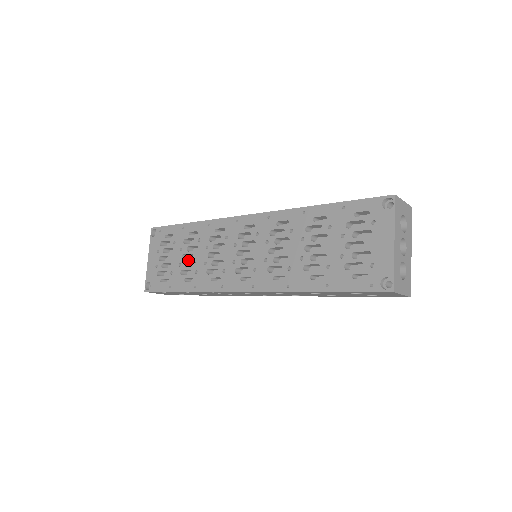
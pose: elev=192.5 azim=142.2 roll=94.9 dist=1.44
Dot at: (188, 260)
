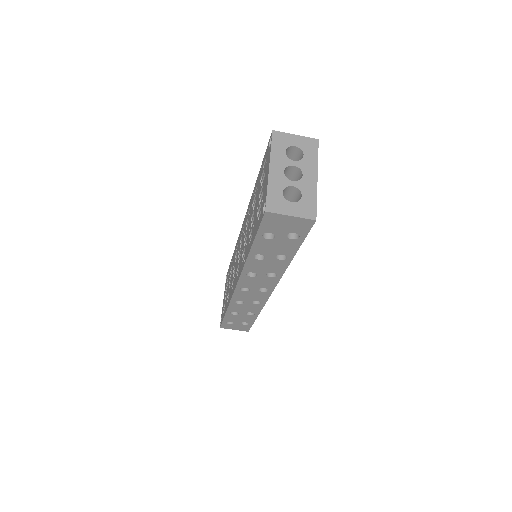
Dot at: (229, 284)
